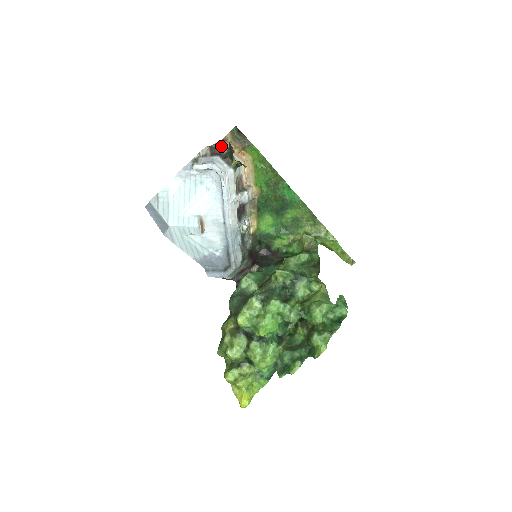
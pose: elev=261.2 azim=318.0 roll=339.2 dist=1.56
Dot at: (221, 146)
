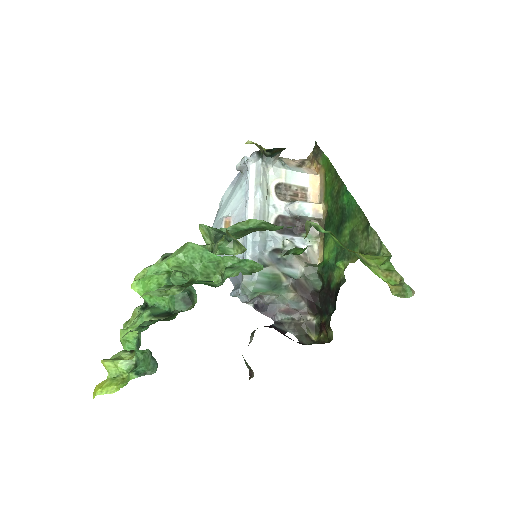
Dot at: (292, 160)
